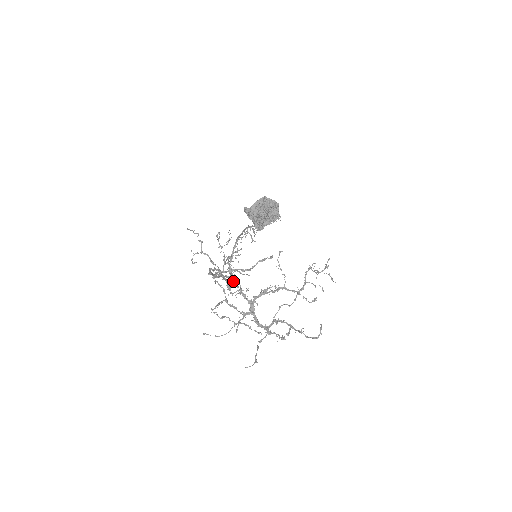
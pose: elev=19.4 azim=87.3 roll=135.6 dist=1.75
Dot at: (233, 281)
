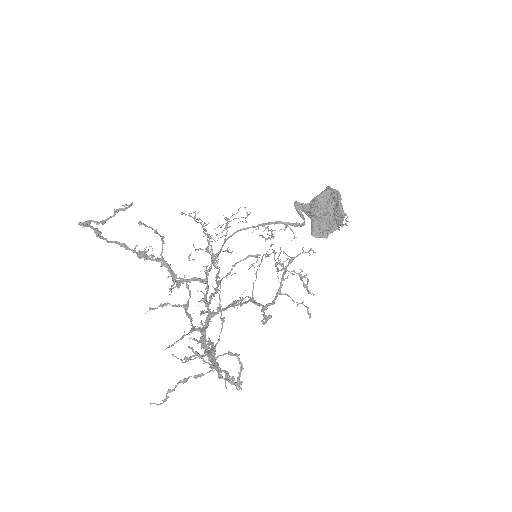
Dot at: (194, 279)
